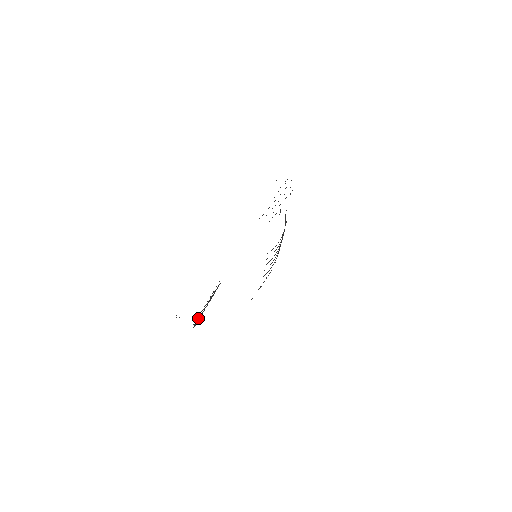
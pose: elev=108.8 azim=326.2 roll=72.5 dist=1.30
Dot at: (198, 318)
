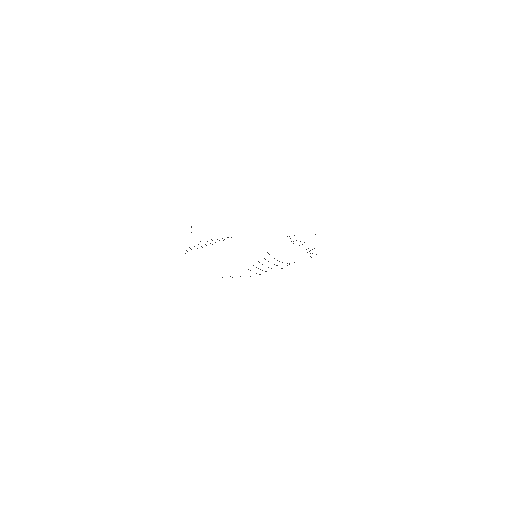
Dot at: occluded
